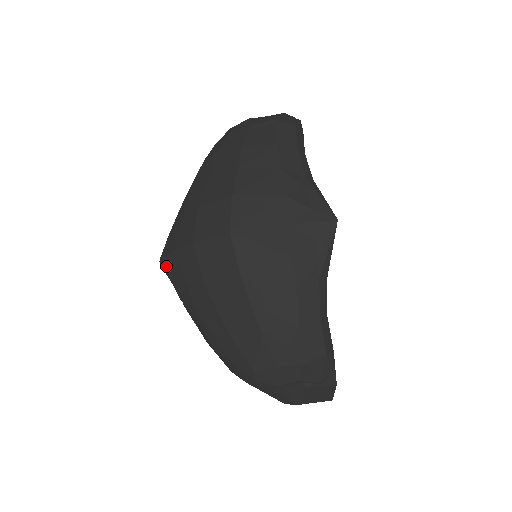
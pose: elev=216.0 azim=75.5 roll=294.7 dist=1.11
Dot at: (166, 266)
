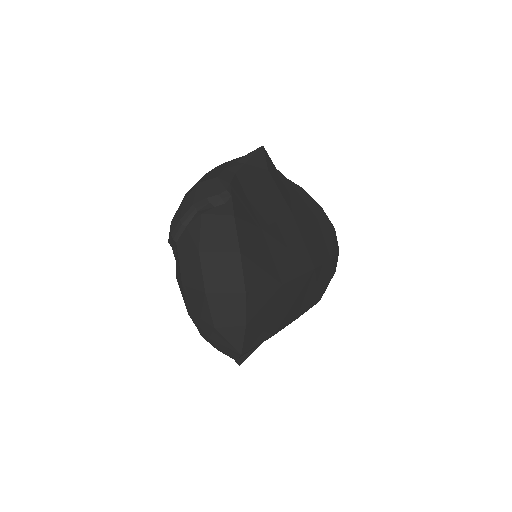
Dot at: occluded
